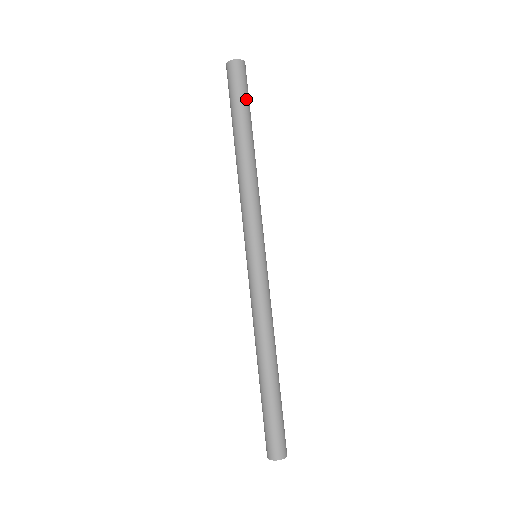
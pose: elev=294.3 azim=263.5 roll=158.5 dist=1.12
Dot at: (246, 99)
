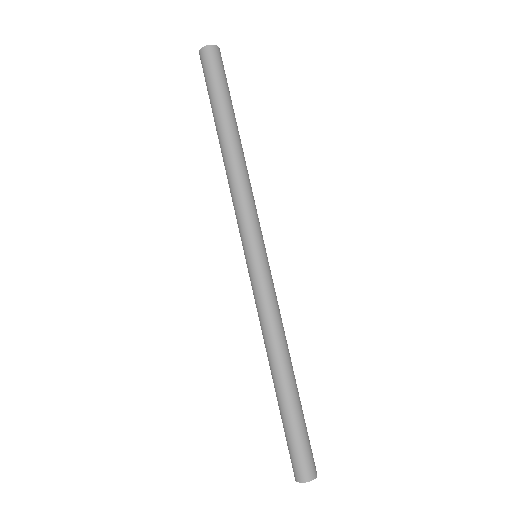
Dot at: (225, 87)
